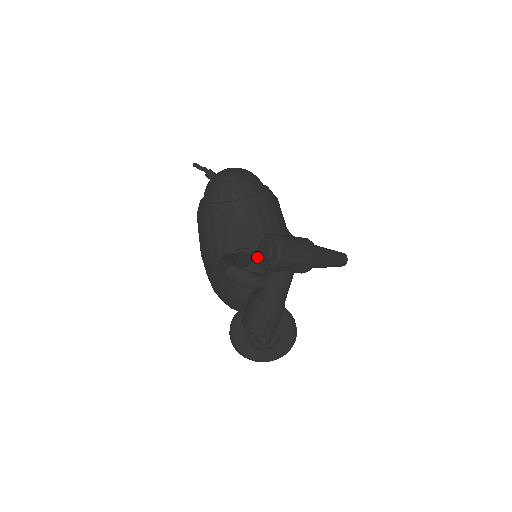
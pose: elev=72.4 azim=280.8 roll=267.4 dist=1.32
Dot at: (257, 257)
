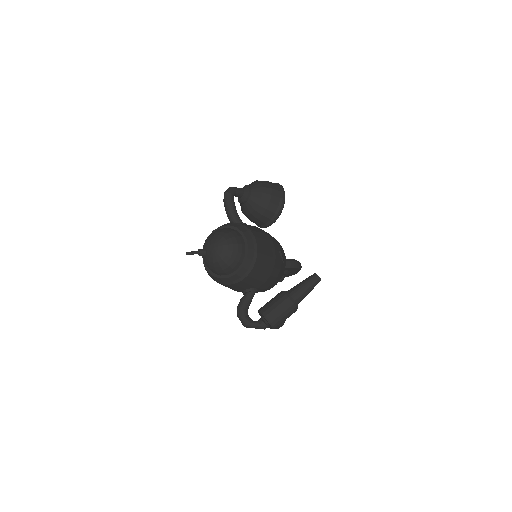
Dot at: occluded
